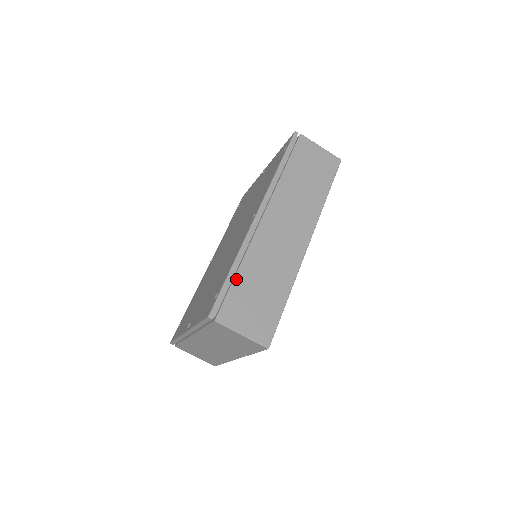
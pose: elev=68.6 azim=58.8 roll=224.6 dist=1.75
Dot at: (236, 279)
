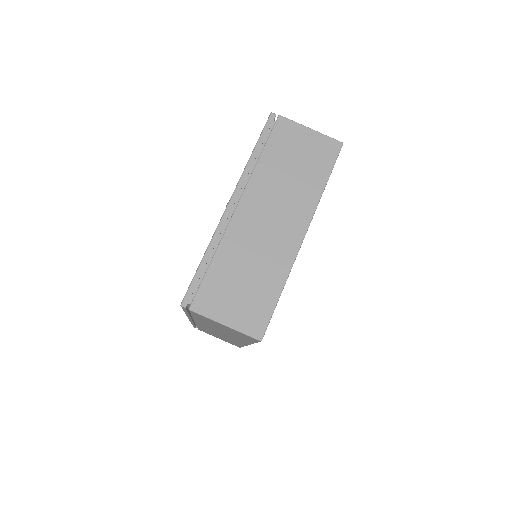
Dot at: occluded
